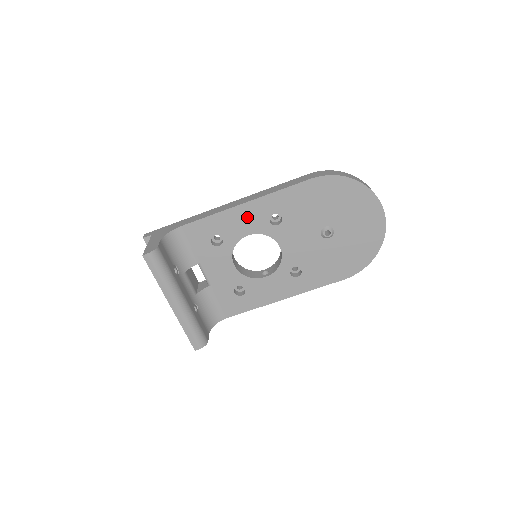
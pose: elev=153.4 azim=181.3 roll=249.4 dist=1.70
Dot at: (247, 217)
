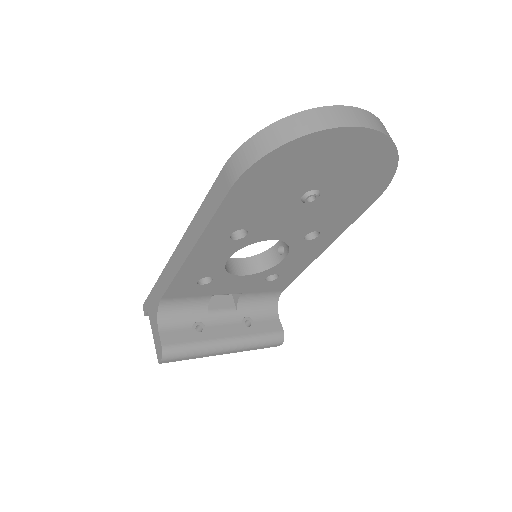
Dot at: (208, 255)
